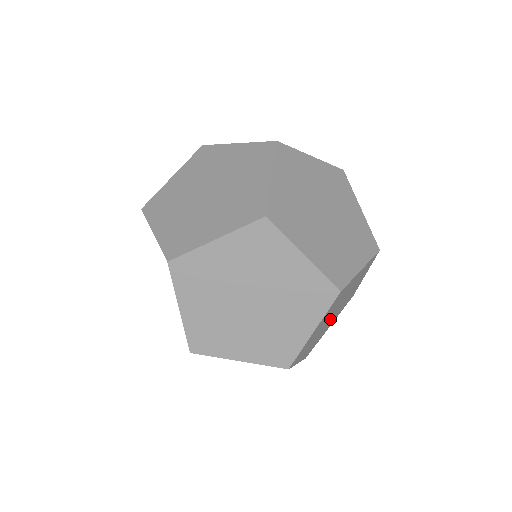
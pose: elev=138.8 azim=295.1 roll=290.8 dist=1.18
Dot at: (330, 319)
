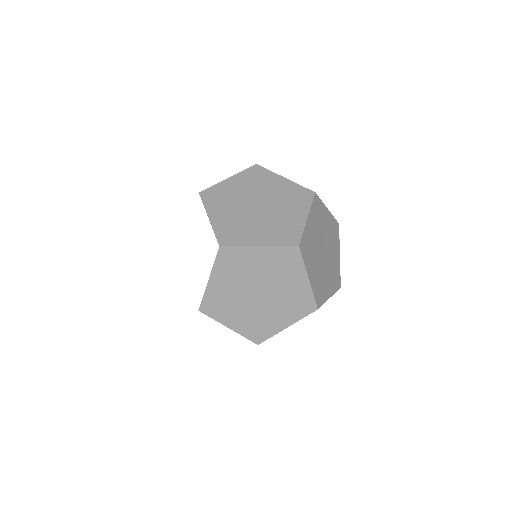
Dot at: occluded
